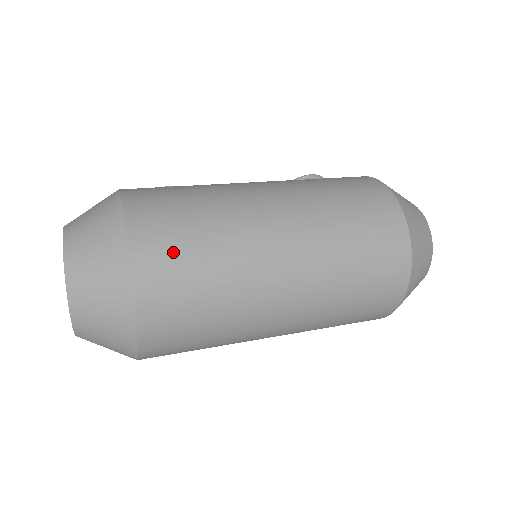
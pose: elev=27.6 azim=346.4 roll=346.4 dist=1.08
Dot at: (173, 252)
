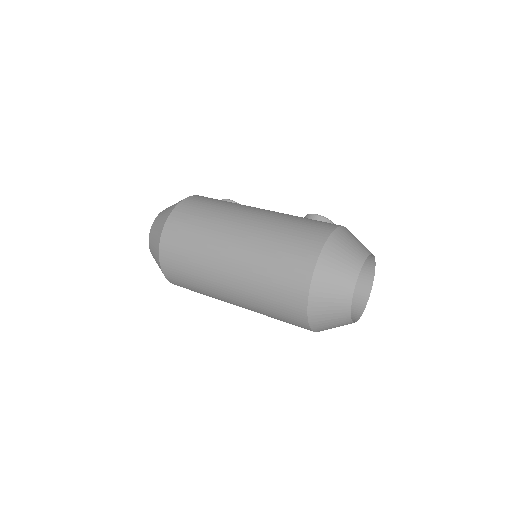
Dot at: (179, 235)
